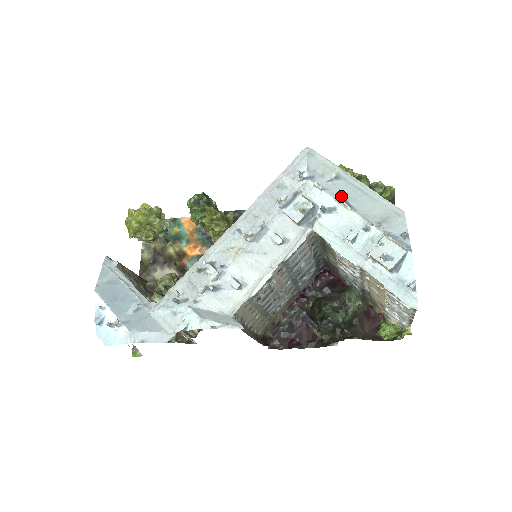
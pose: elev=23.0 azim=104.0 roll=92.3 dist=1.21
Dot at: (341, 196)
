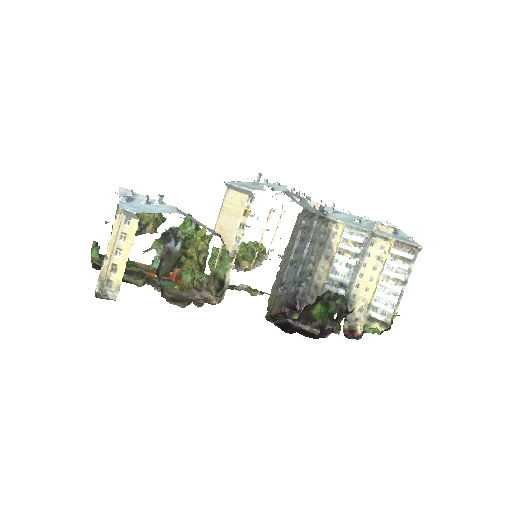
Dot at: occluded
